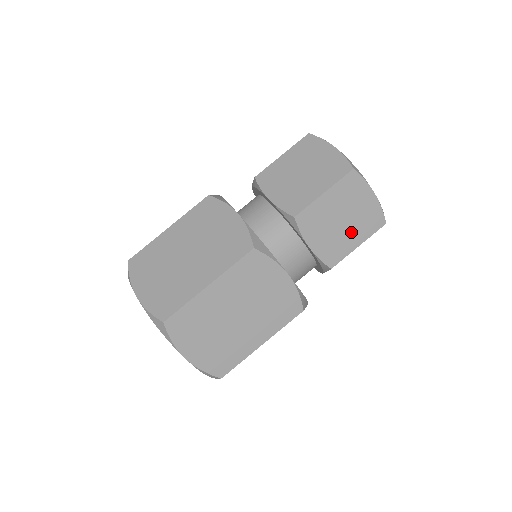
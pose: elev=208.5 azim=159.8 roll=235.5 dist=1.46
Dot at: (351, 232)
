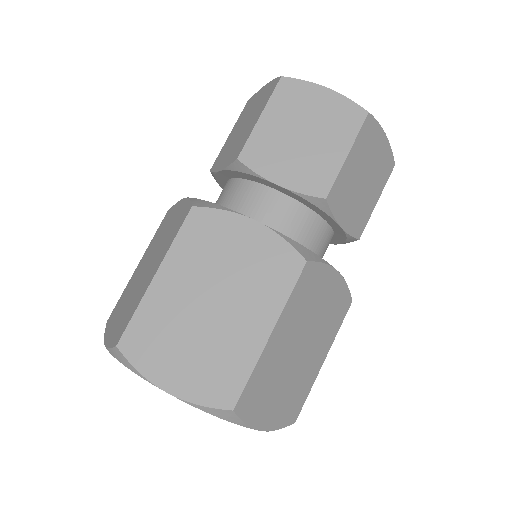
Dot at: (371, 189)
